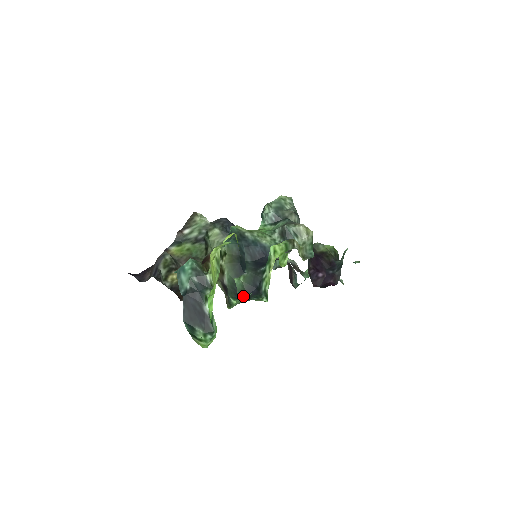
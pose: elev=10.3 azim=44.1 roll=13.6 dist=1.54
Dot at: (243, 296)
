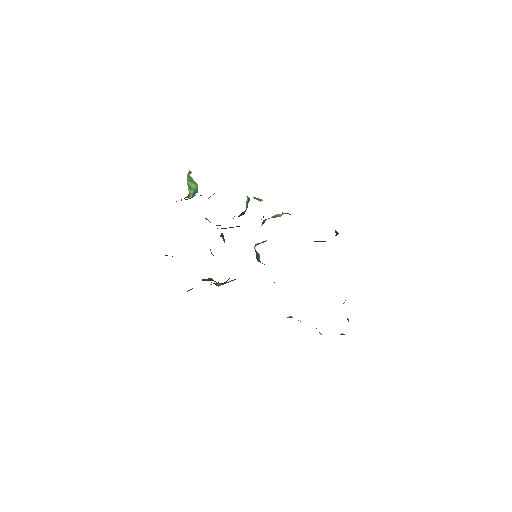
Dot at: occluded
